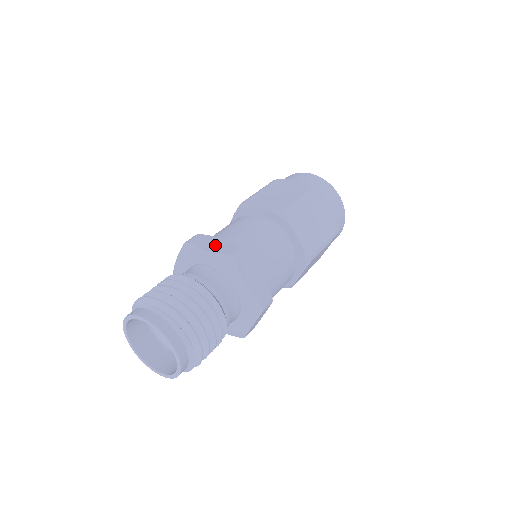
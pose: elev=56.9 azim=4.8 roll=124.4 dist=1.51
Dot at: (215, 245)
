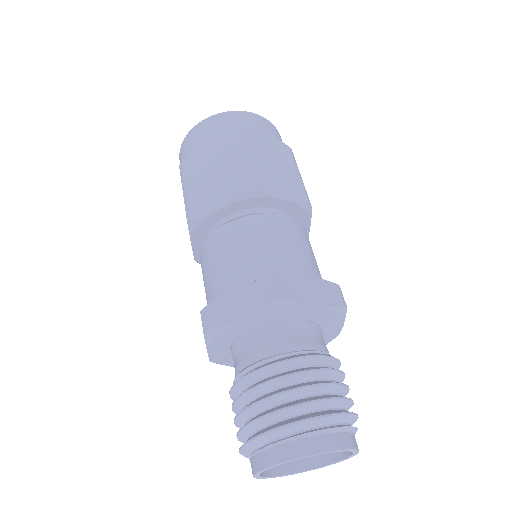
Dot at: (316, 292)
